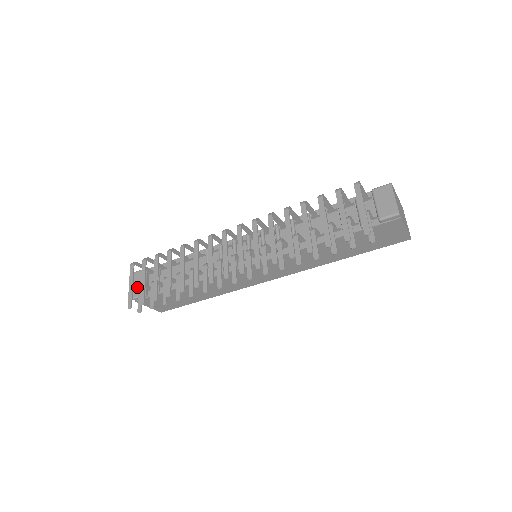
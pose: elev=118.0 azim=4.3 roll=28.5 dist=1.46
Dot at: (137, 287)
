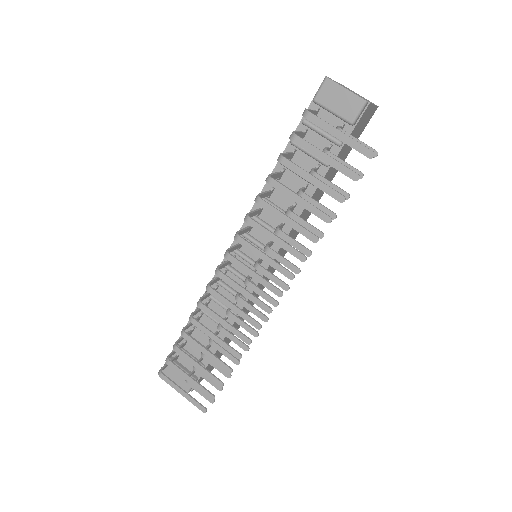
Dot at: (180, 381)
